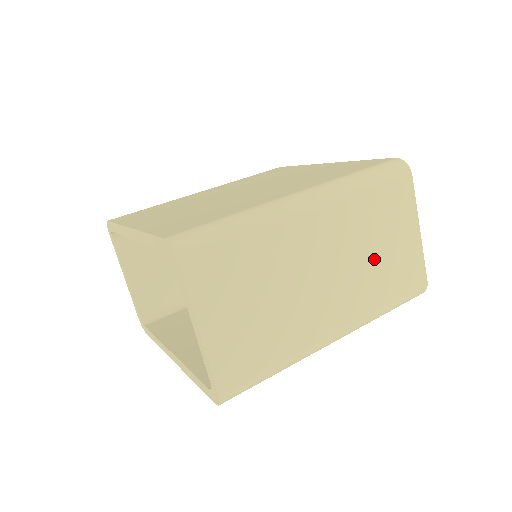
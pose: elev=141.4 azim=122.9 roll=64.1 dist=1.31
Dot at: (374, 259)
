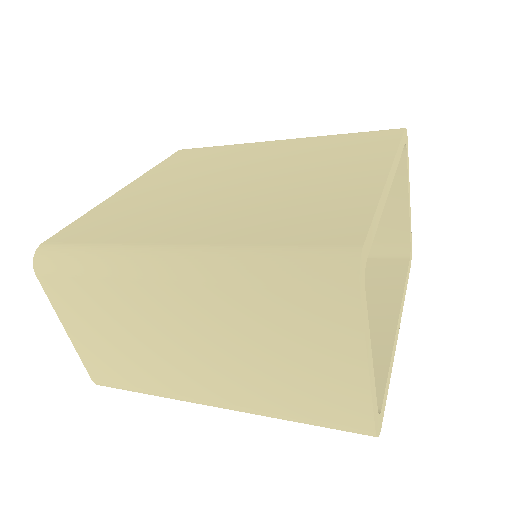
Dot at: (270, 364)
